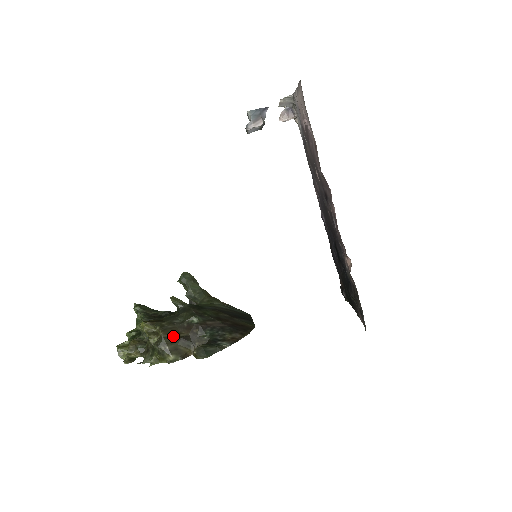
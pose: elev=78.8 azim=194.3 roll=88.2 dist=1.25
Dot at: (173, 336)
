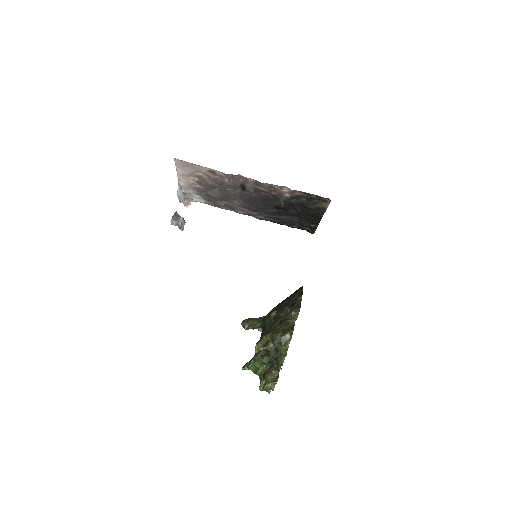
Dot at: (275, 329)
